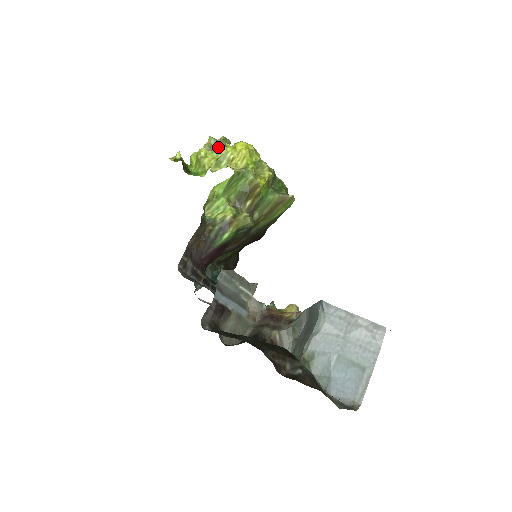
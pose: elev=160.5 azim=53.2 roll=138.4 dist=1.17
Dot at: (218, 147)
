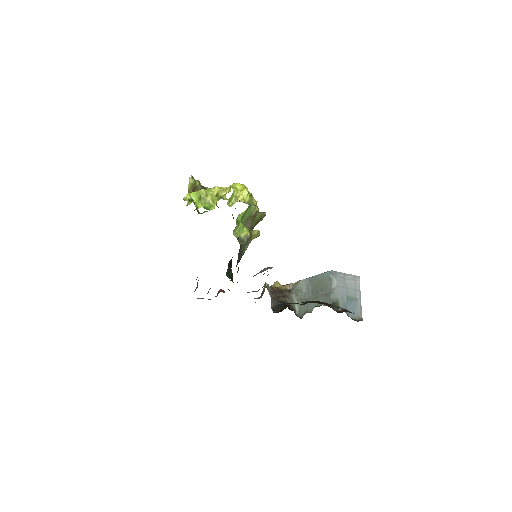
Dot at: (197, 185)
